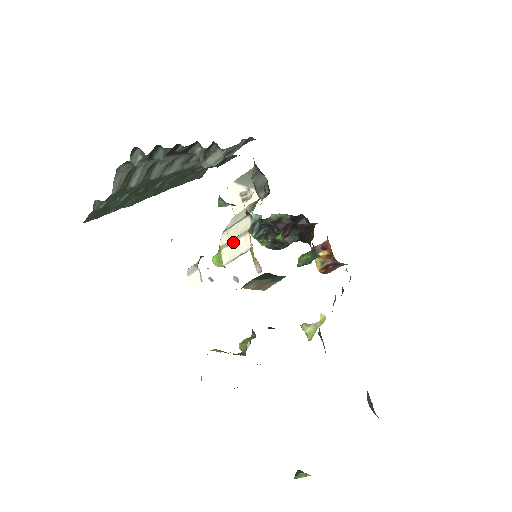
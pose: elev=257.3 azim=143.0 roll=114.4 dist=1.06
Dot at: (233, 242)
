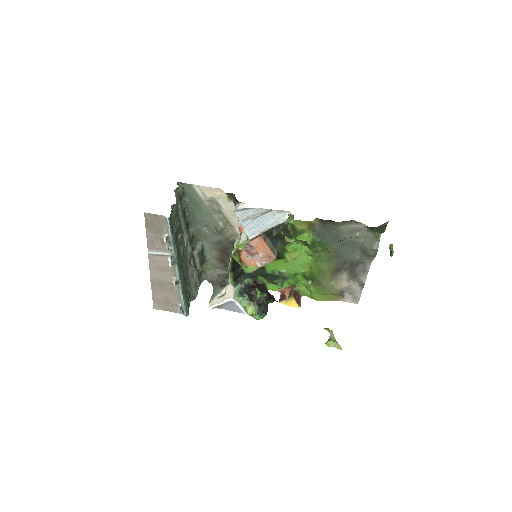
Dot at: (240, 238)
